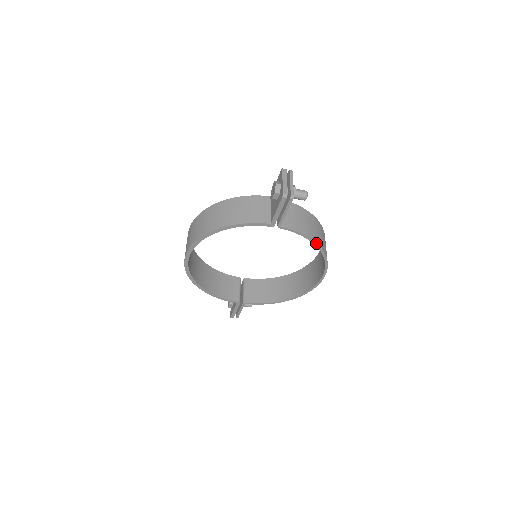
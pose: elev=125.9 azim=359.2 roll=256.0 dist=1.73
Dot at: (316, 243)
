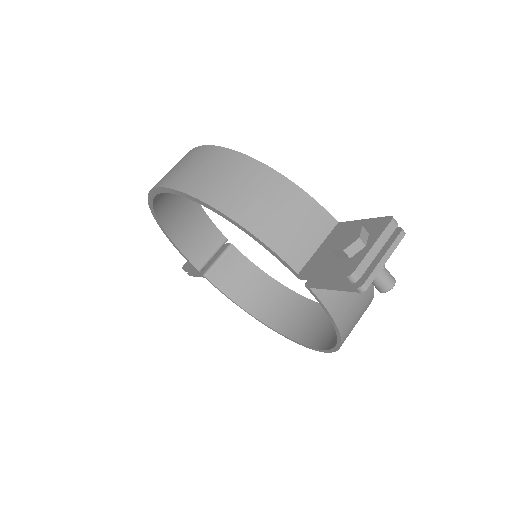
Dot at: (340, 335)
